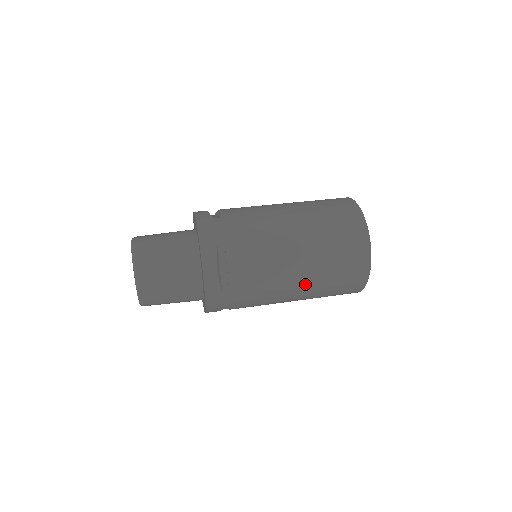
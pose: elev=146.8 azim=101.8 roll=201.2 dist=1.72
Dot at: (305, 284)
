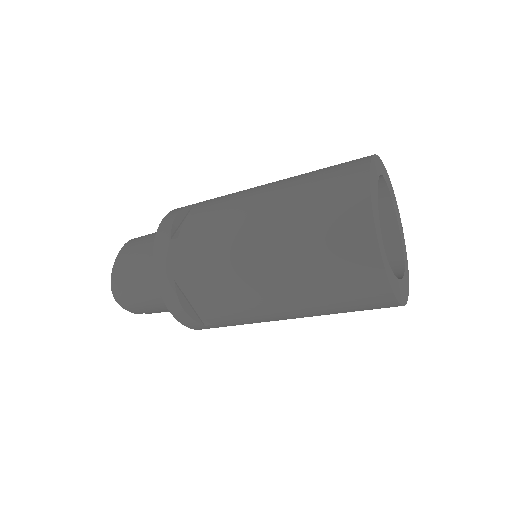
Dot at: (269, 218)
